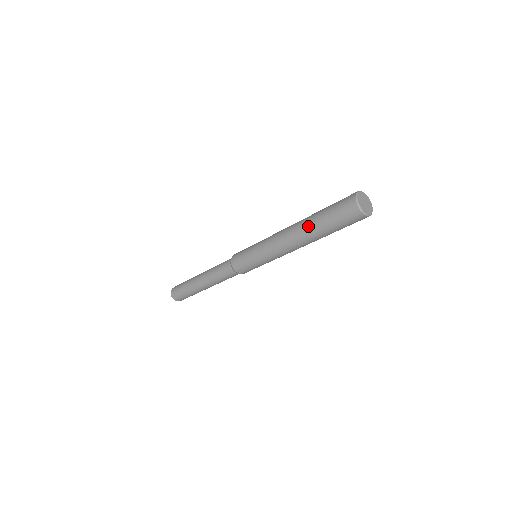
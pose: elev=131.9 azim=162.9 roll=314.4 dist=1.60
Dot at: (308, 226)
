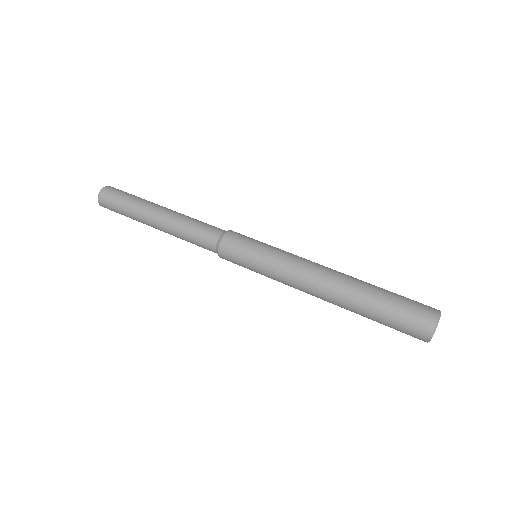
Dot at: (356, 300)
